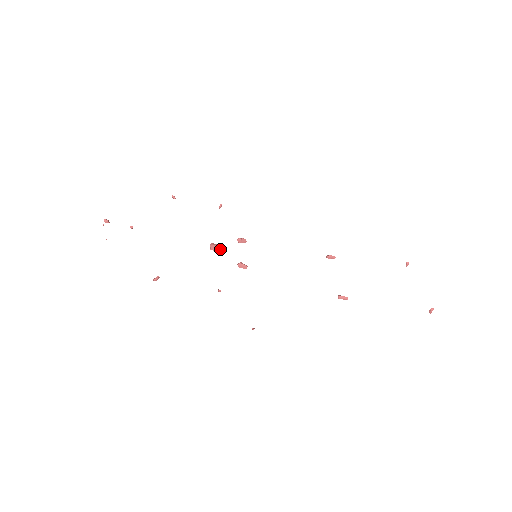
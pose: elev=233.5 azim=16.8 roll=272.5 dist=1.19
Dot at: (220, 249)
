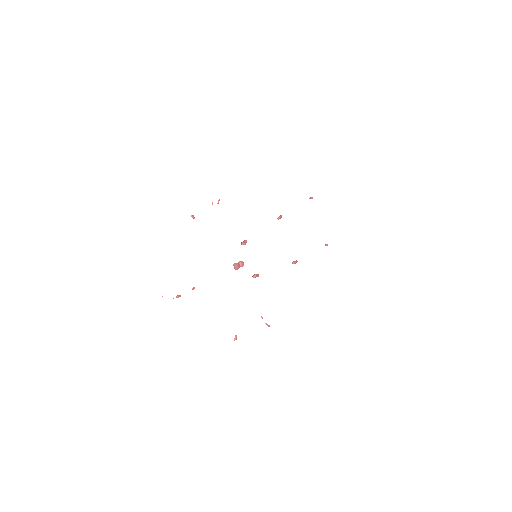
Dot at: (240, 265)
